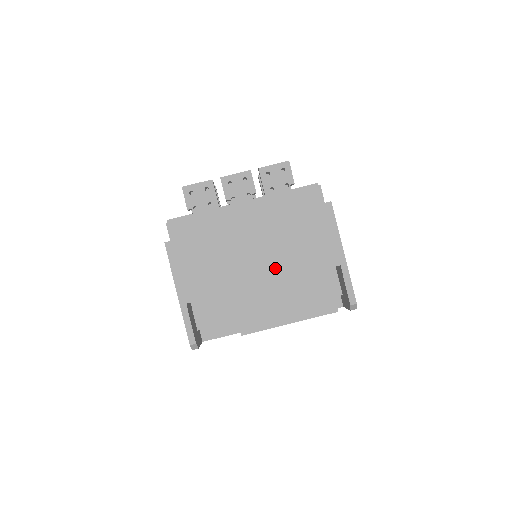
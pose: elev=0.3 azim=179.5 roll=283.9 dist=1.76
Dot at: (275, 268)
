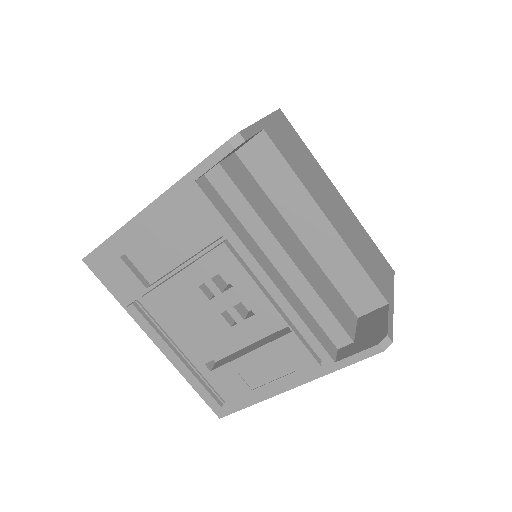
Dot at: (343, 230)
